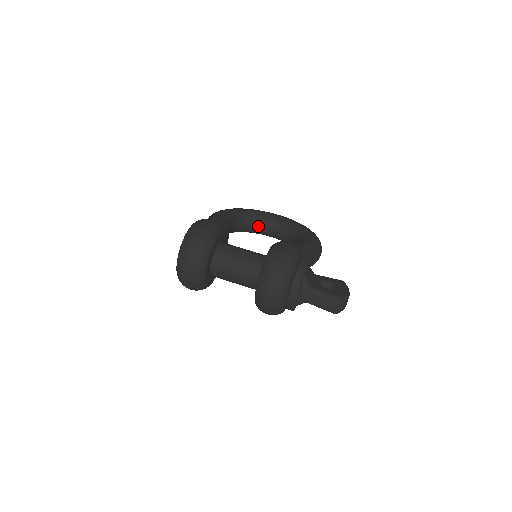
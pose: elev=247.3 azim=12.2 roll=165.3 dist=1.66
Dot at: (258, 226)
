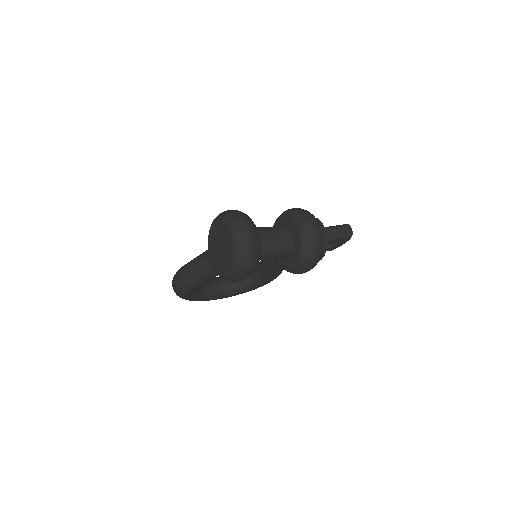
Dot at: (207, 286)
